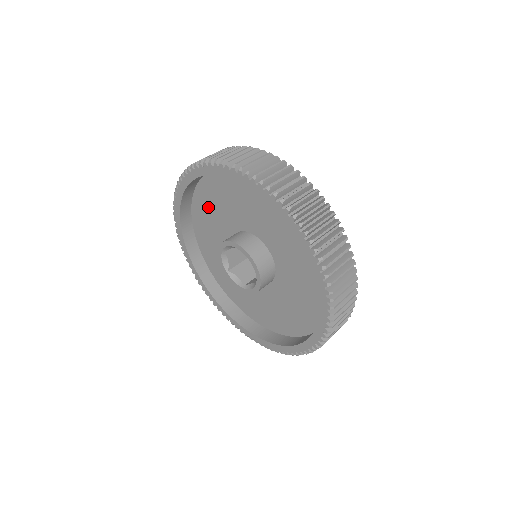
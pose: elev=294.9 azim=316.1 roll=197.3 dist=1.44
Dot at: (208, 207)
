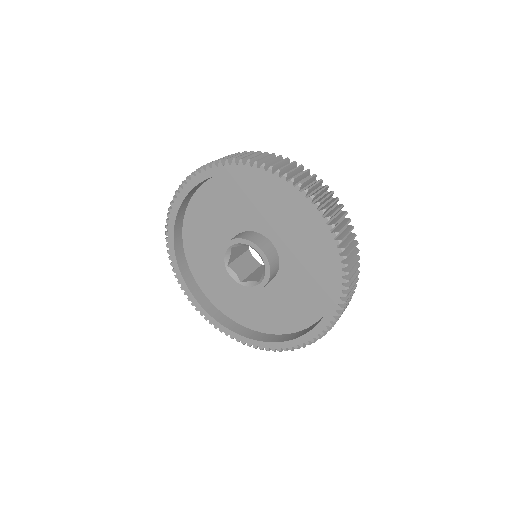
Dot at: (217, 200)
